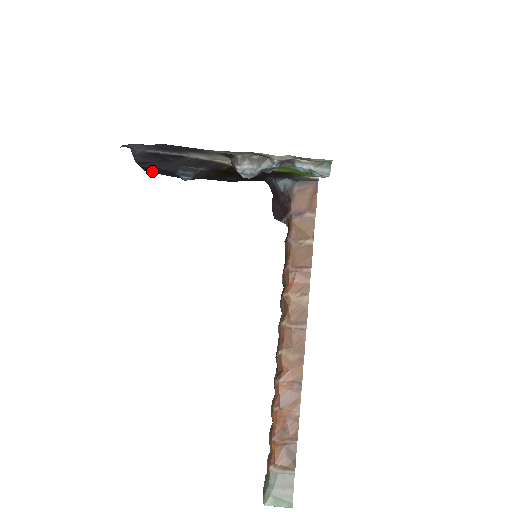
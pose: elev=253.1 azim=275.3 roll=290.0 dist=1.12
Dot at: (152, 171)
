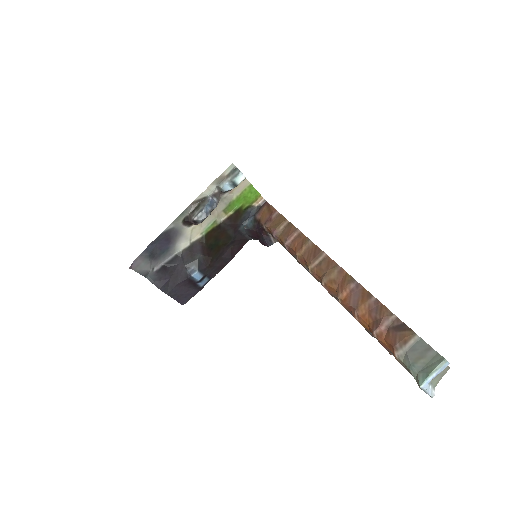
Dot at: (182, 298)
